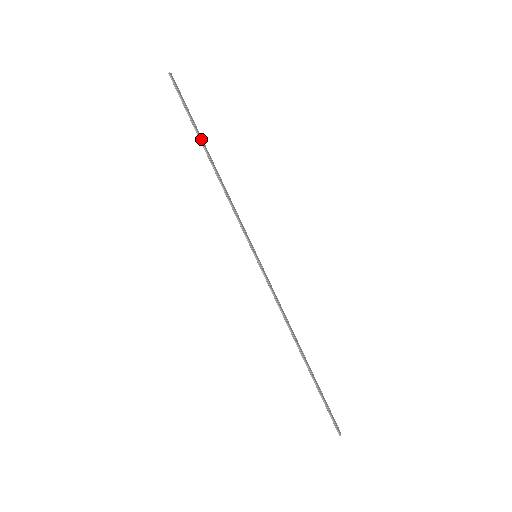
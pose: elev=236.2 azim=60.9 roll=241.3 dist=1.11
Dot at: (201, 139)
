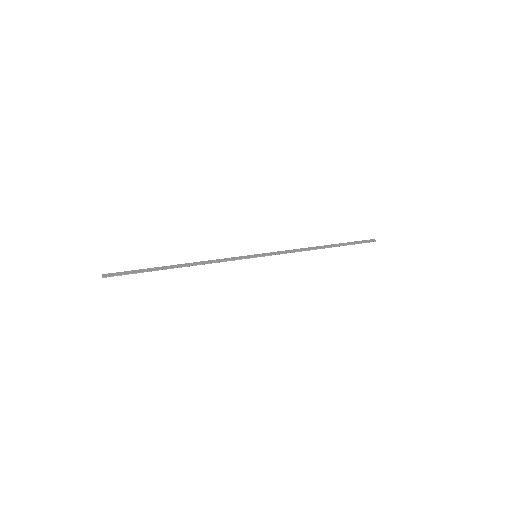
Dot at: (162, 269)
